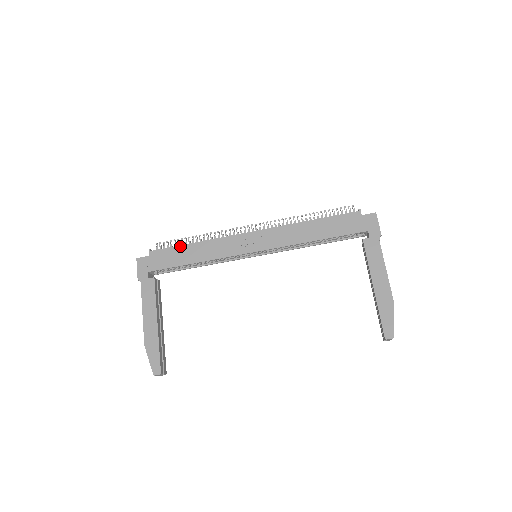
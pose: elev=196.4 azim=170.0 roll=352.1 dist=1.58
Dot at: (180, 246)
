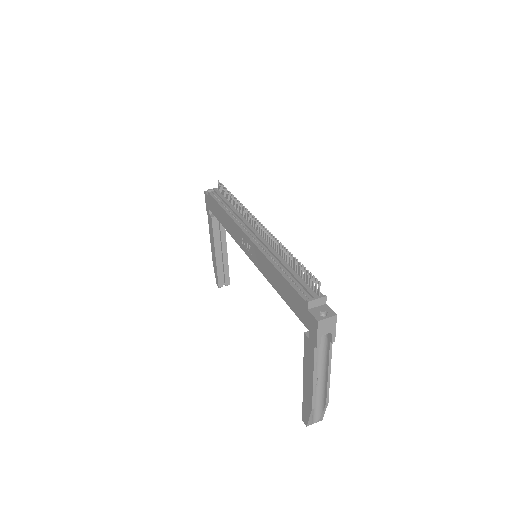
Dot at: (218, 204)
